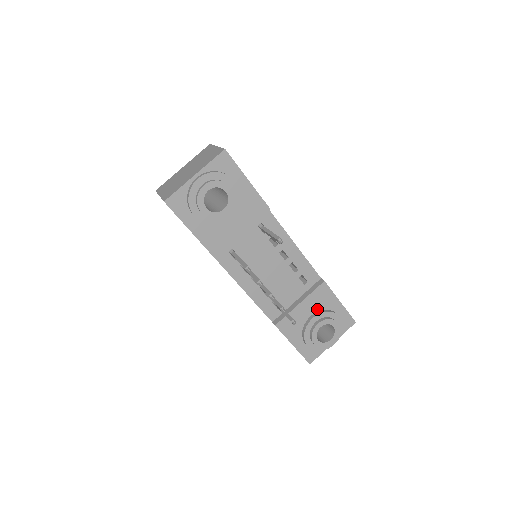
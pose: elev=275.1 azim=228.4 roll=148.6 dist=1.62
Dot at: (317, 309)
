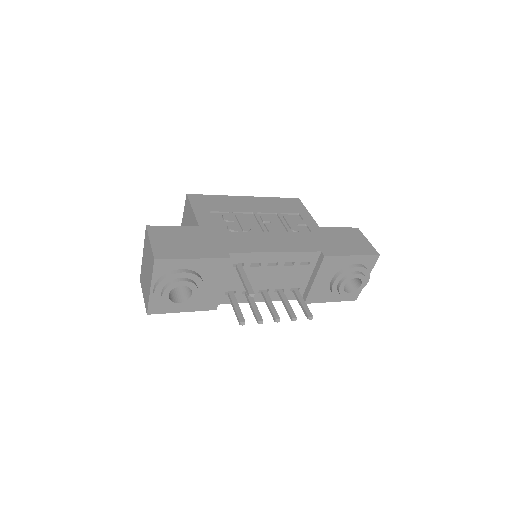
Dot at: (333, 273)
